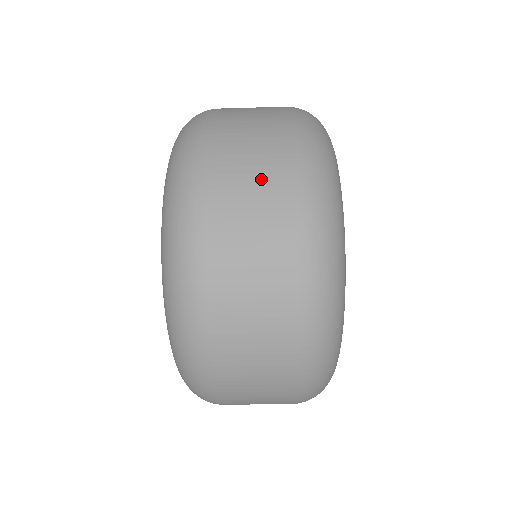
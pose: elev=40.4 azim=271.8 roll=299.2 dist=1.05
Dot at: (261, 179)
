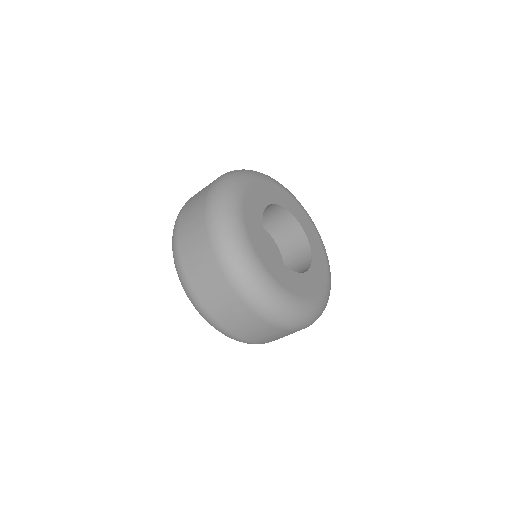
Dot at: occluded
